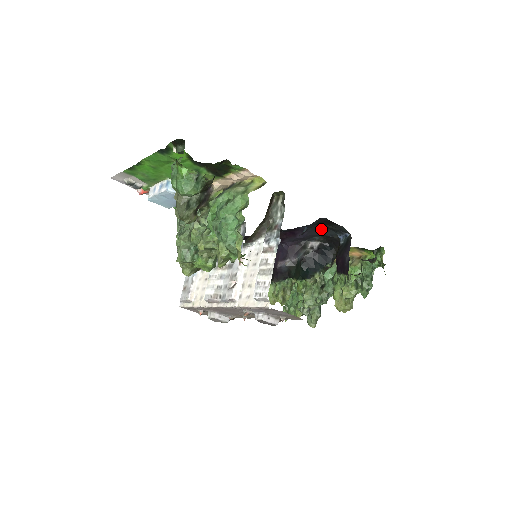
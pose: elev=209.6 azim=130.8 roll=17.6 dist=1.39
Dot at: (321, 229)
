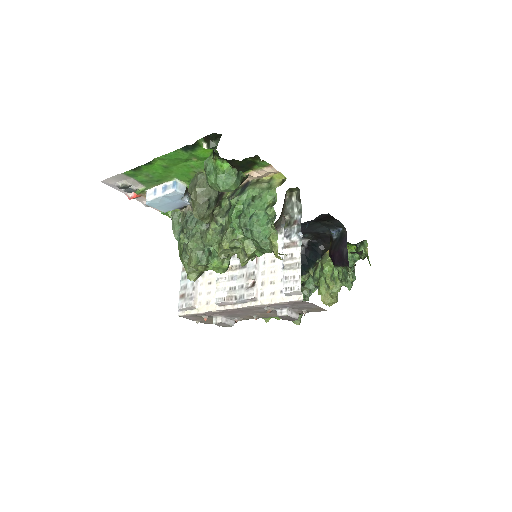
Dot at: (315, 226)
